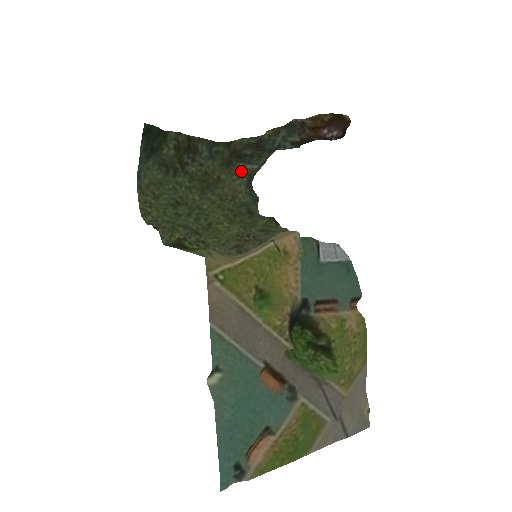
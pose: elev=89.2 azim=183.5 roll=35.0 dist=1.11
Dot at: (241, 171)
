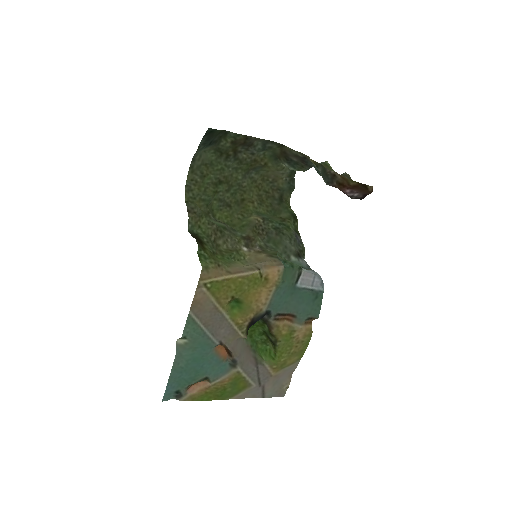
Dot at: occluded
